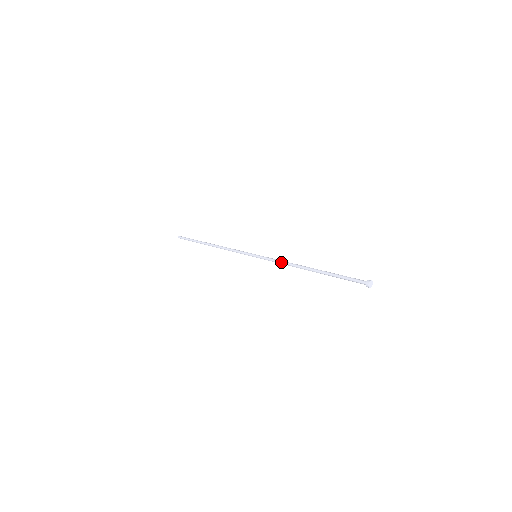
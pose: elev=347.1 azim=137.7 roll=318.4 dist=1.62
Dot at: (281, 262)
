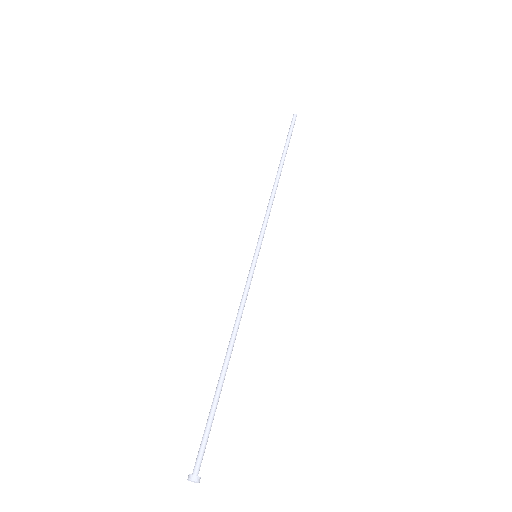
Dot at: (240, 305)
